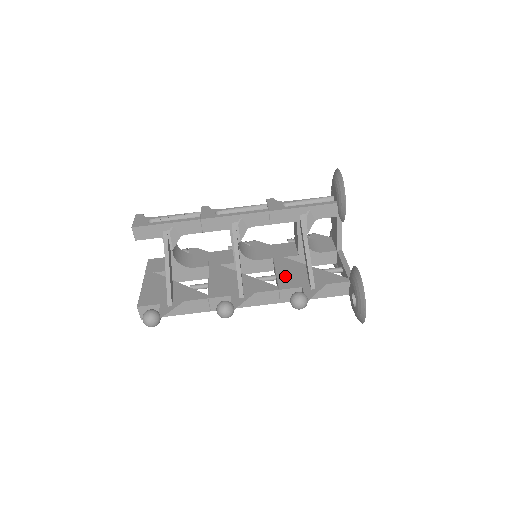
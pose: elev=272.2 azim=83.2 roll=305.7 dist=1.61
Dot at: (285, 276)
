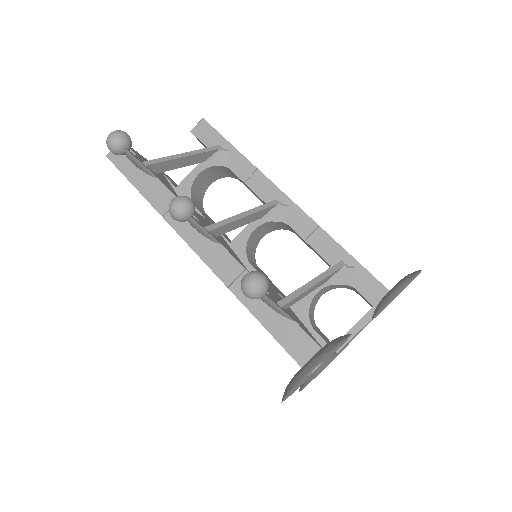
Dot at: occluded
